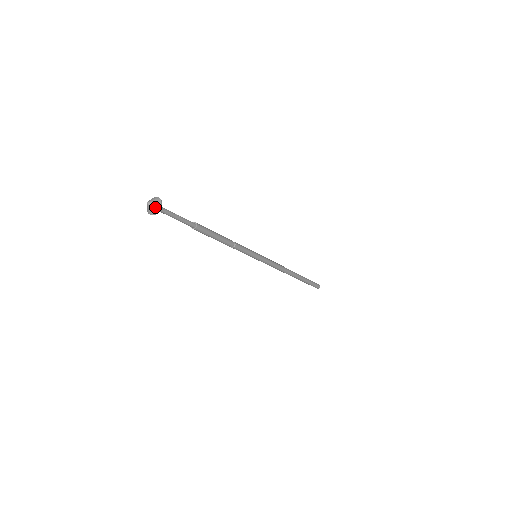
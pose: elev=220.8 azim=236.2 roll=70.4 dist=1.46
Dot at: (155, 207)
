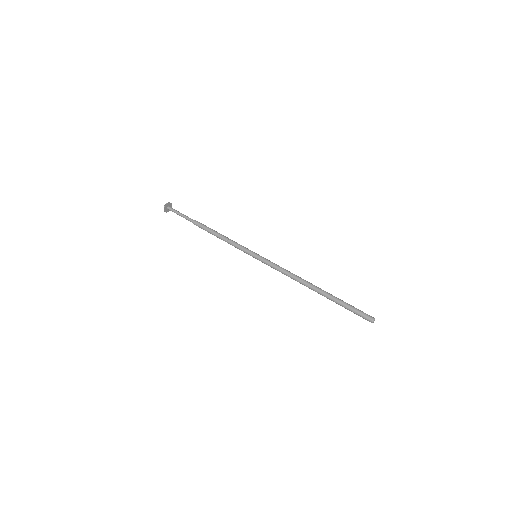
Dot at: (165, 205)
